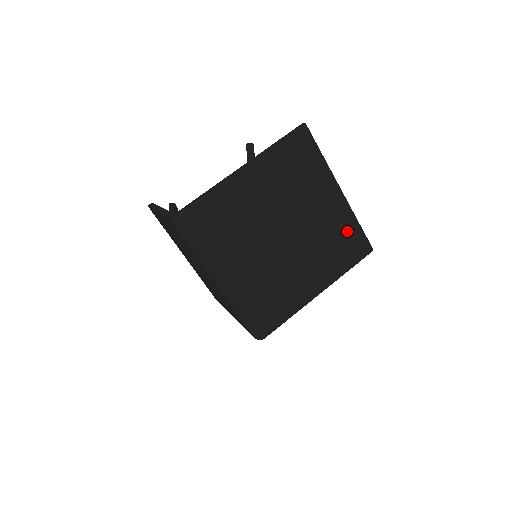
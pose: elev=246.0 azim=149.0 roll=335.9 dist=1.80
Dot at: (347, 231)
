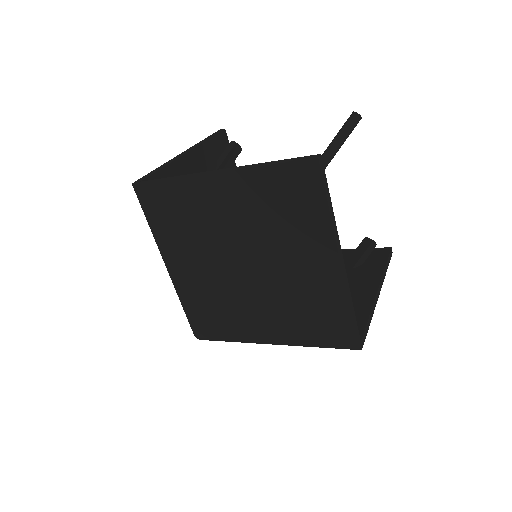
Dot at: (330, 311)
